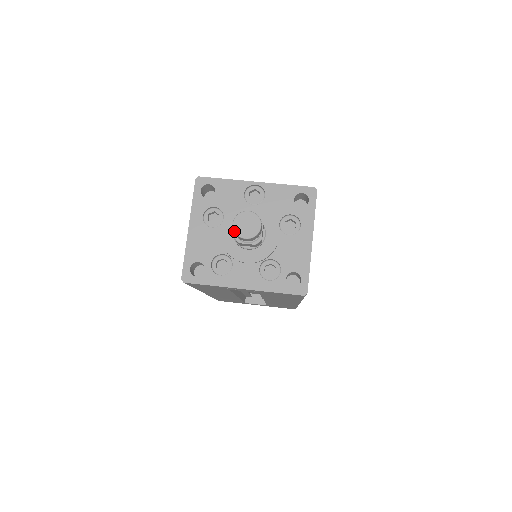
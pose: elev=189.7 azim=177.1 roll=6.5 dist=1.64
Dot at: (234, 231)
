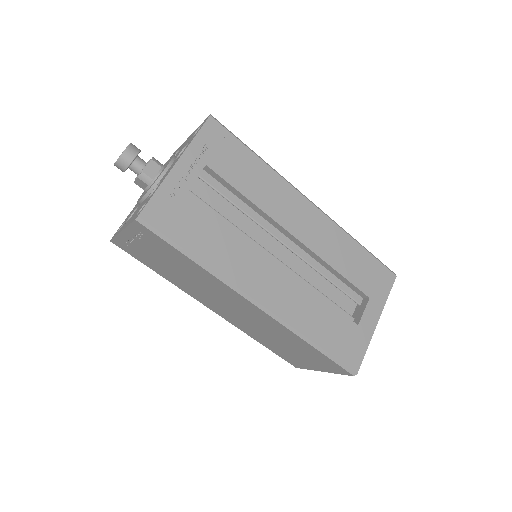
Dot at: (117, 160)
